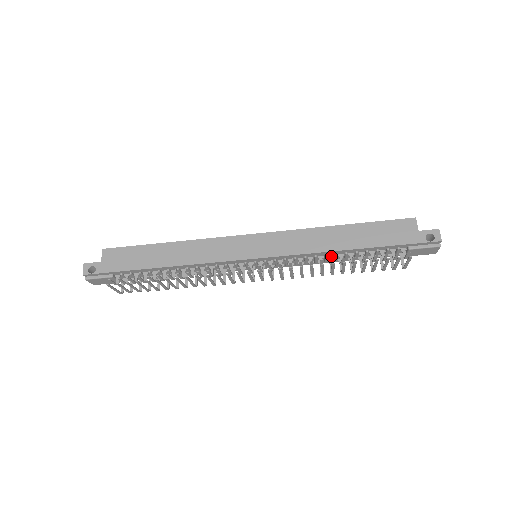
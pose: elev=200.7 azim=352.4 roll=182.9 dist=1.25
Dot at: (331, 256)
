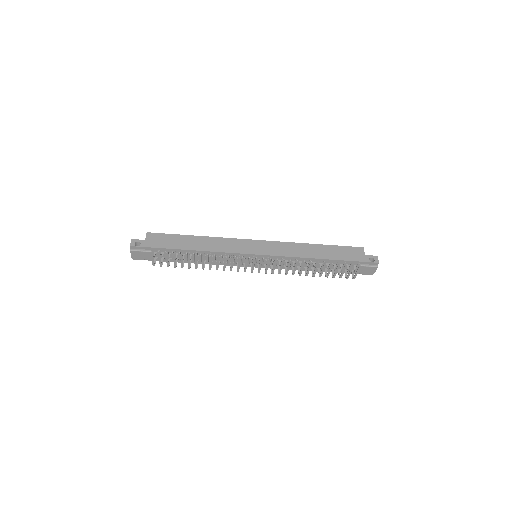
Dot at: (308, 262)
